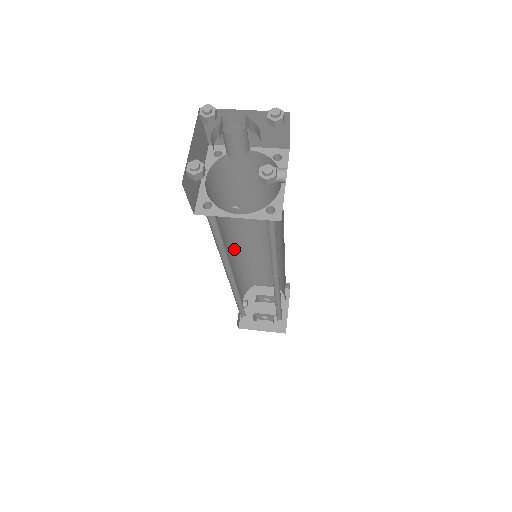
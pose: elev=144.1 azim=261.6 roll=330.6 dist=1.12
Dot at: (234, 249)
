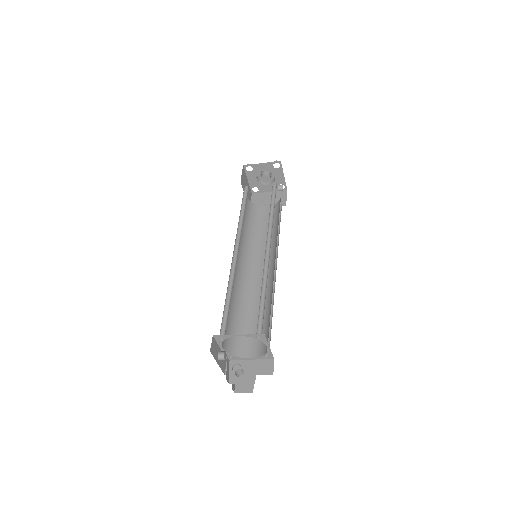
Dot at: (239, 270)
